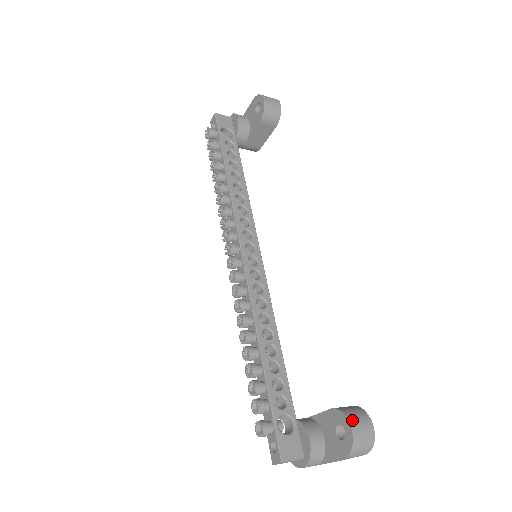
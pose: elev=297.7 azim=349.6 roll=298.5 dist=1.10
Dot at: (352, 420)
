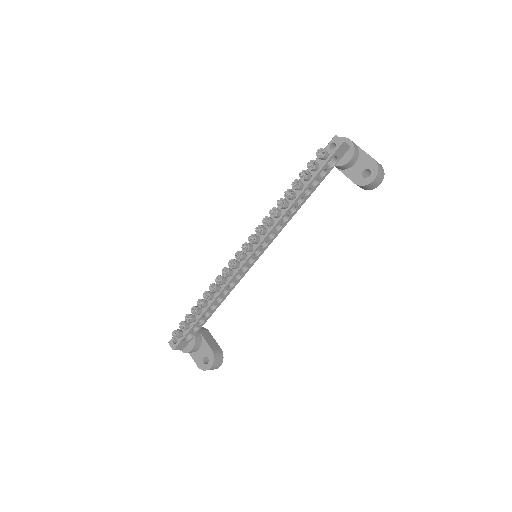
Dot at: (214, 364)
